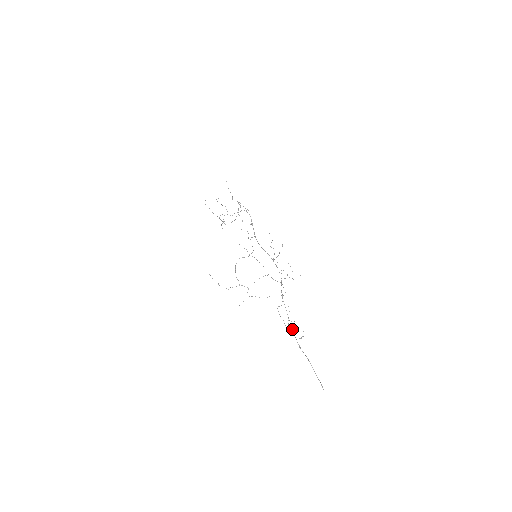
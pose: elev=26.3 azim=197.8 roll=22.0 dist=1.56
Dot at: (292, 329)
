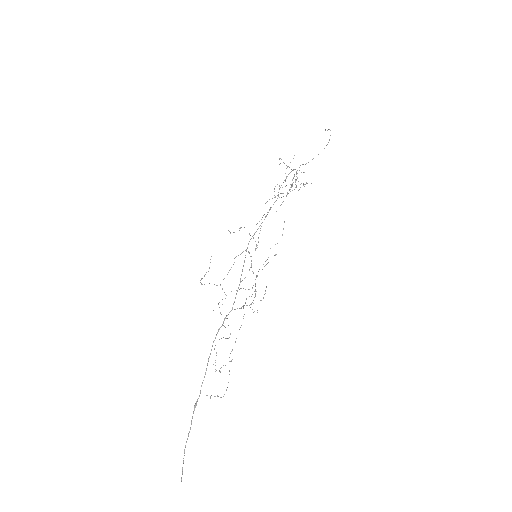
Dot at: (204, 377)
